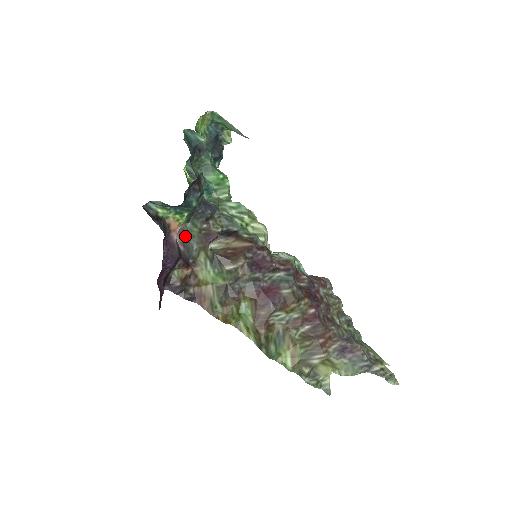
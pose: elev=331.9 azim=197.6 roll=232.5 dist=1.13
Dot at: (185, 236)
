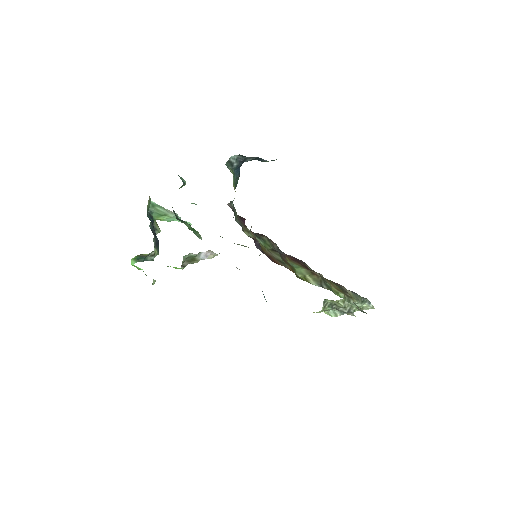
Dot at: (234, 215)
